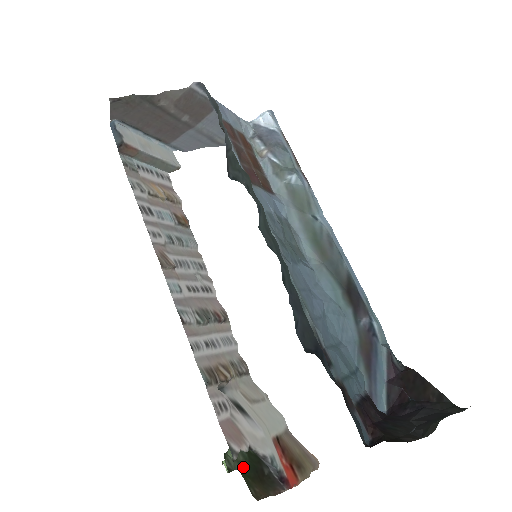
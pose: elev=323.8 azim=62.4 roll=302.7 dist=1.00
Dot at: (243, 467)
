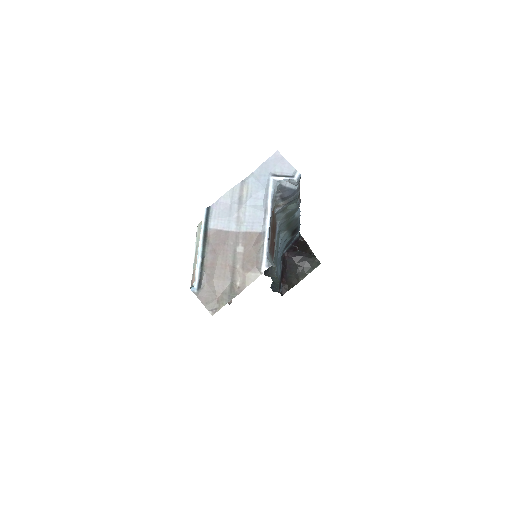
Dot at: occluded
